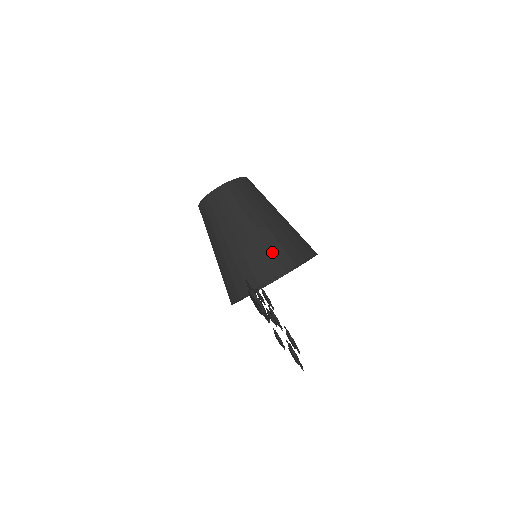
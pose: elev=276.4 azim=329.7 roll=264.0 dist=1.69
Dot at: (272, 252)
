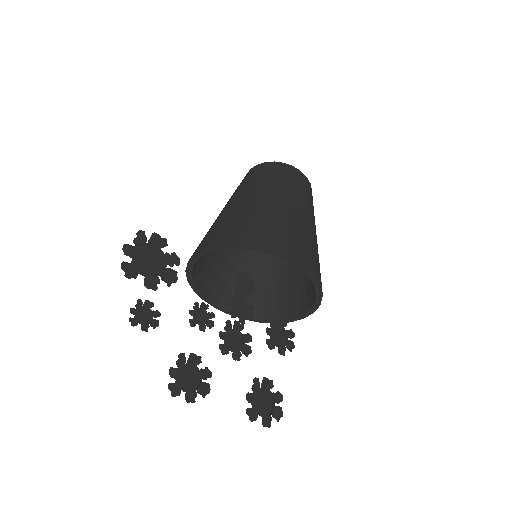
Dot at: (221, 226)
